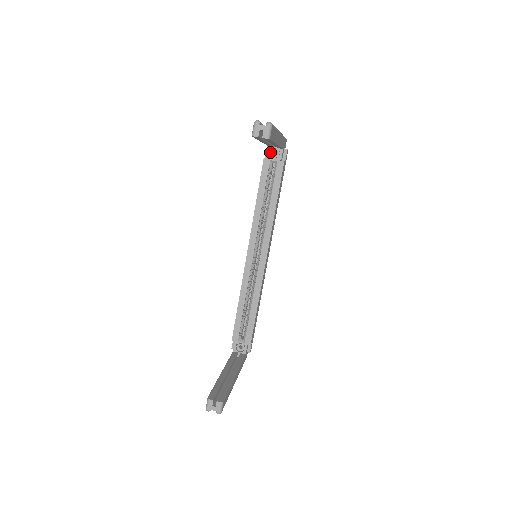
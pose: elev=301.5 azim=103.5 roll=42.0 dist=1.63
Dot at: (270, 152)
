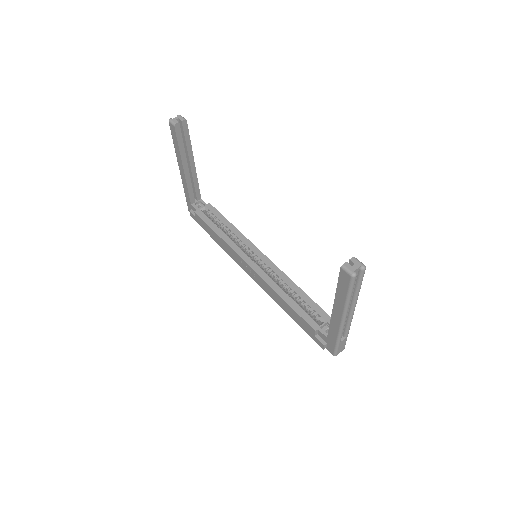
Dot at: (195, 206)
